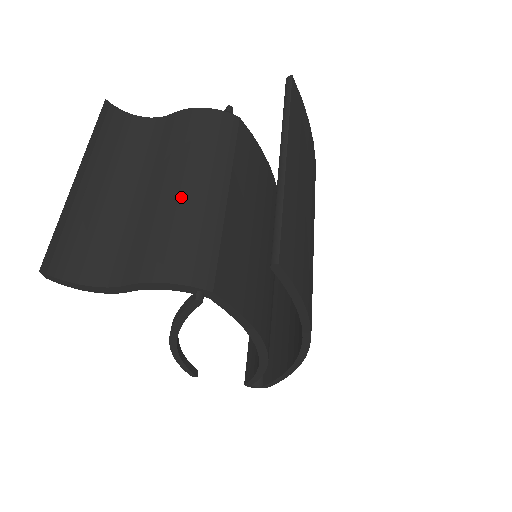
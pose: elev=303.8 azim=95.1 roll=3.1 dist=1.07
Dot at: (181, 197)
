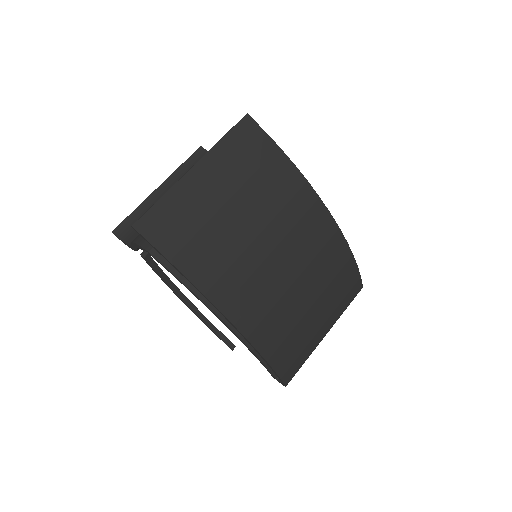
Dot at: occluded
